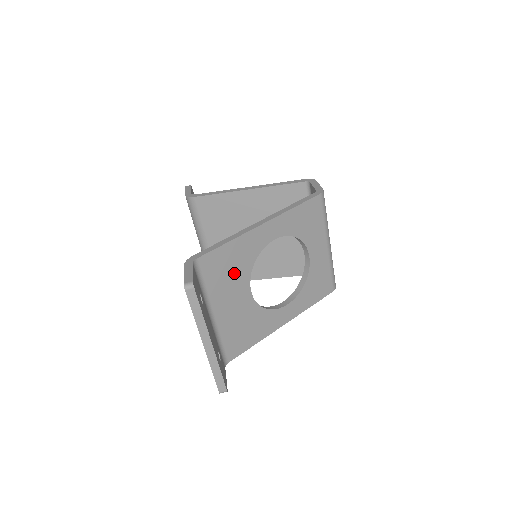
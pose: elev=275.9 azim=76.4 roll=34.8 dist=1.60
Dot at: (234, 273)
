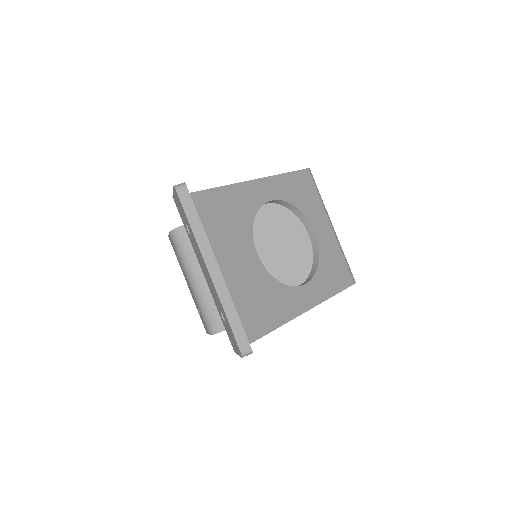
Dot at: (233, 225)
